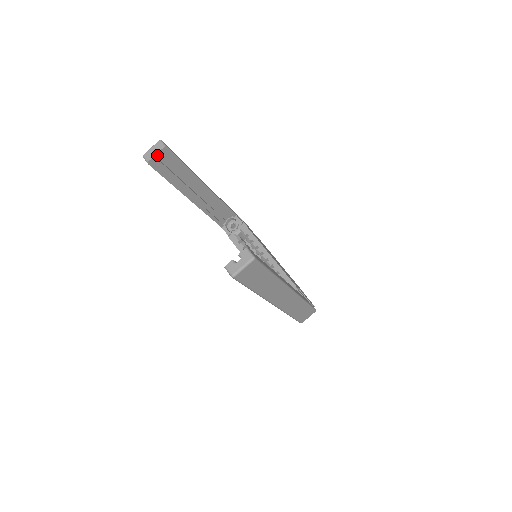
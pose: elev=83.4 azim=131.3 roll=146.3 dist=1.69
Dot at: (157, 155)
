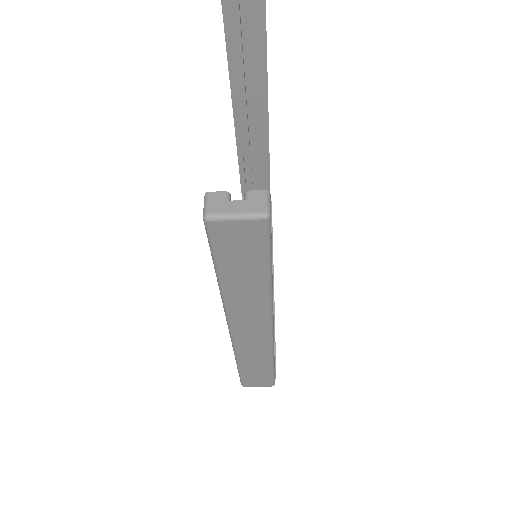
Dot at: (243, 1)
